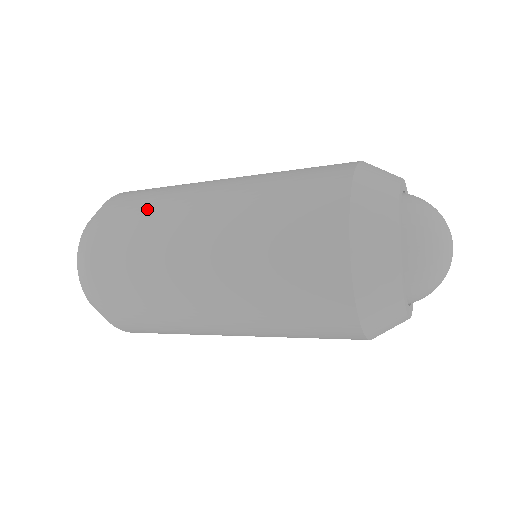
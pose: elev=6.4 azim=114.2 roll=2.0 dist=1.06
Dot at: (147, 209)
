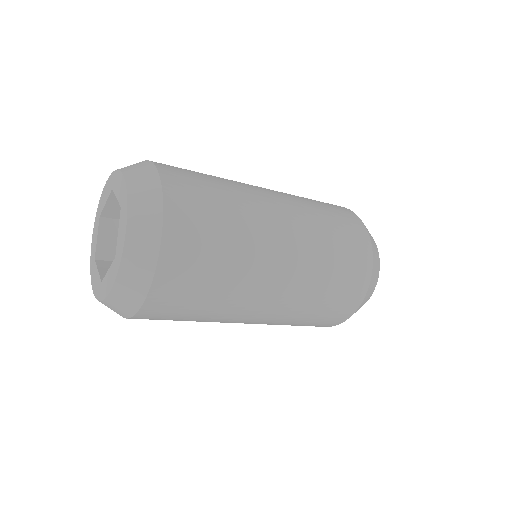
Dot at: (213, 177)
